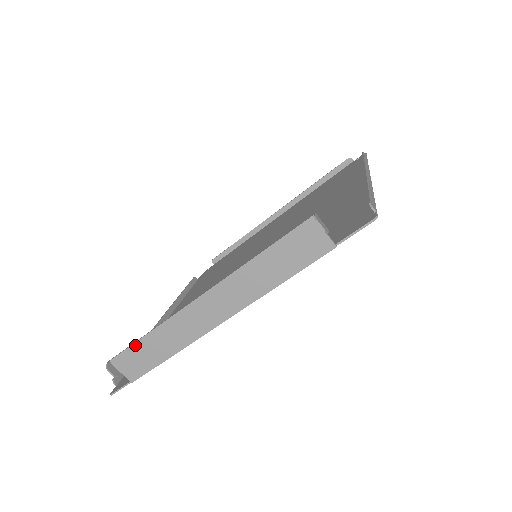
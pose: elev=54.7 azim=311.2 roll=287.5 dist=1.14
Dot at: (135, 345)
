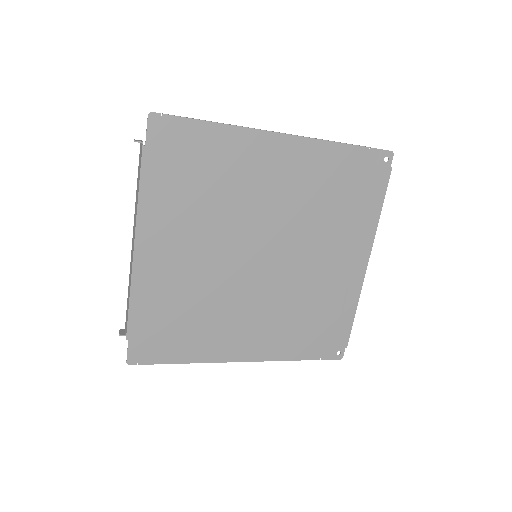
Dot at: (127, 305)
